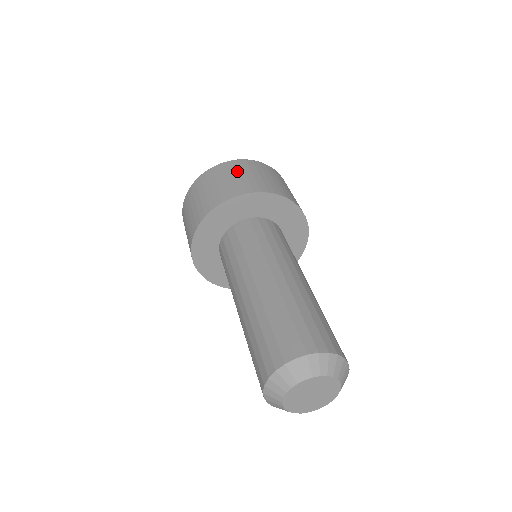
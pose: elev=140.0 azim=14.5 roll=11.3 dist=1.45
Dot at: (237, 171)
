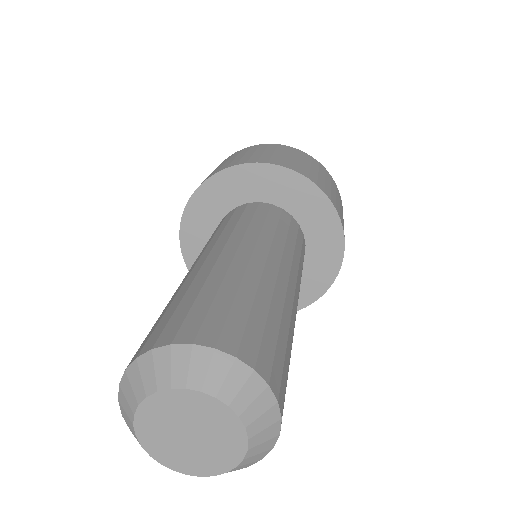
Dot at: (216, 168)
